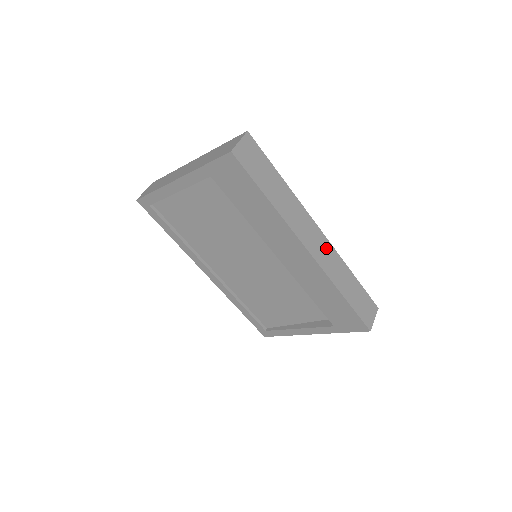
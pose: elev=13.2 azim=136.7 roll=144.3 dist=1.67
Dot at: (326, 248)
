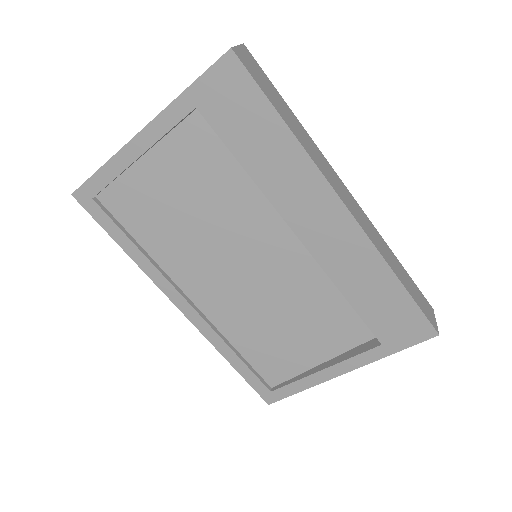
Dot at: (361, 214)
